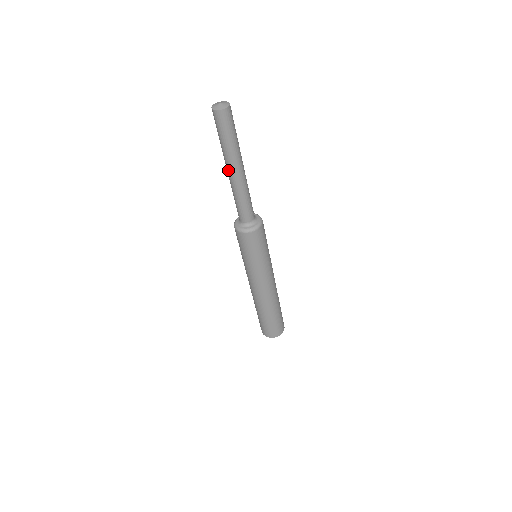
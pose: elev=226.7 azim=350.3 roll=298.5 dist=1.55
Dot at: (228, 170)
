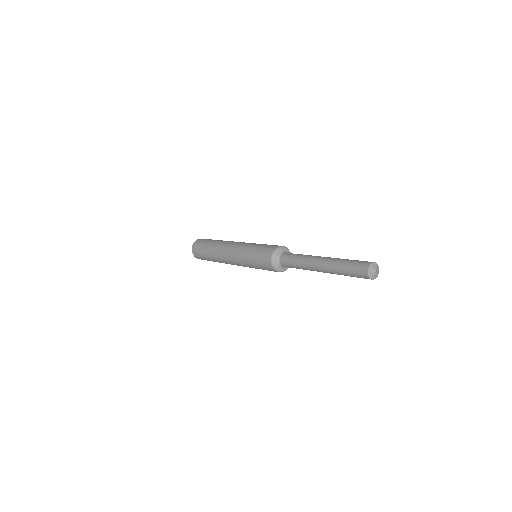
Dot at: occluded
